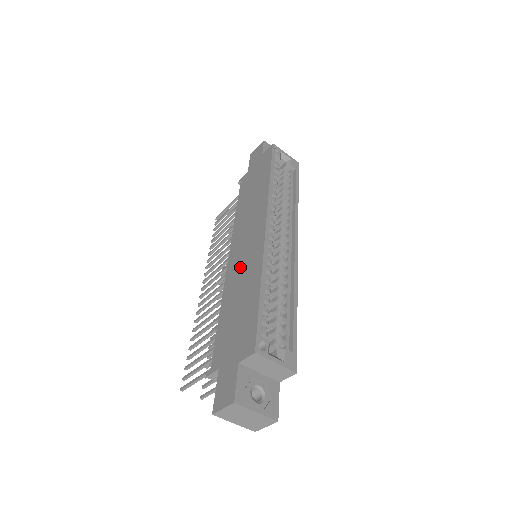
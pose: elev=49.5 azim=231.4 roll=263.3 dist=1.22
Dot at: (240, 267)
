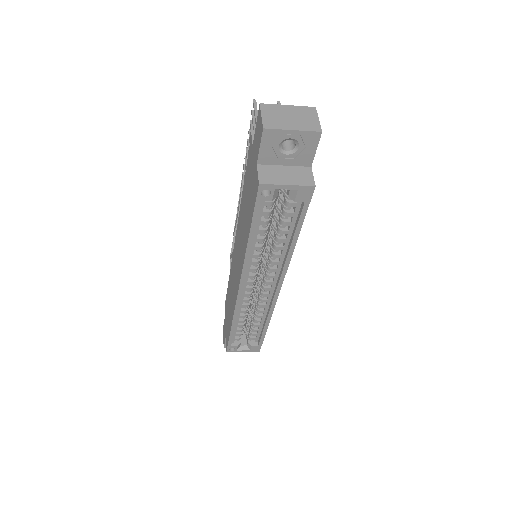
Dot at: (233, 279)
